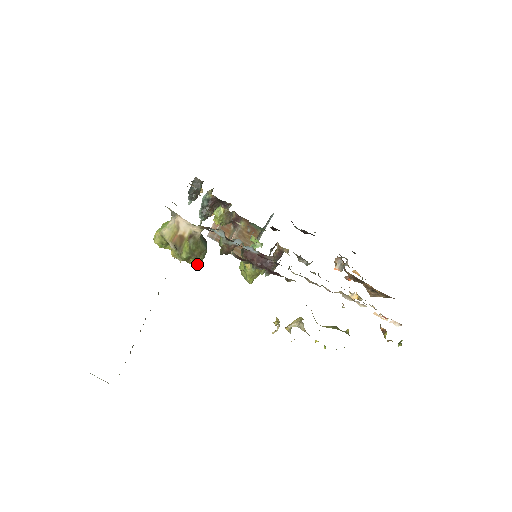
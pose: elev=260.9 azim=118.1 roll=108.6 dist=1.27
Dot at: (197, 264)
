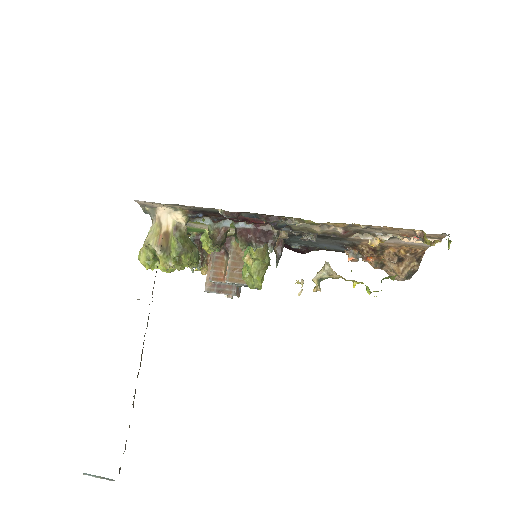
Dot at: (190, 260)
